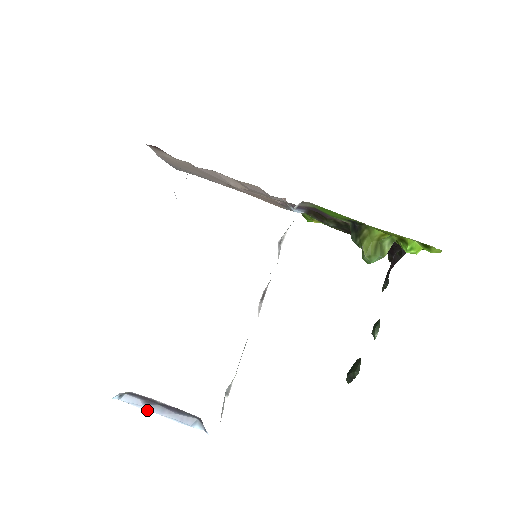
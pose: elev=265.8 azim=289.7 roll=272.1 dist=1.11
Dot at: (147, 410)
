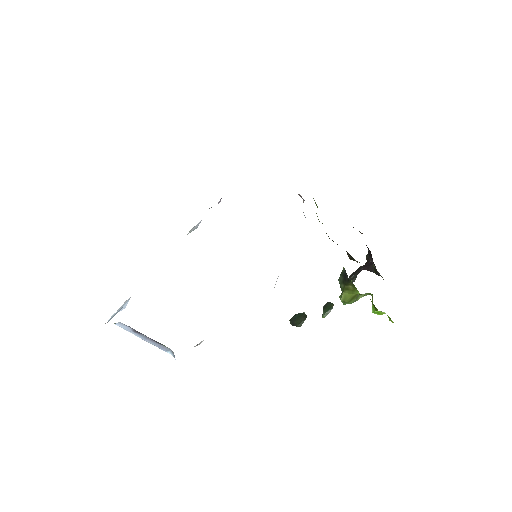
Dot at: occluded
